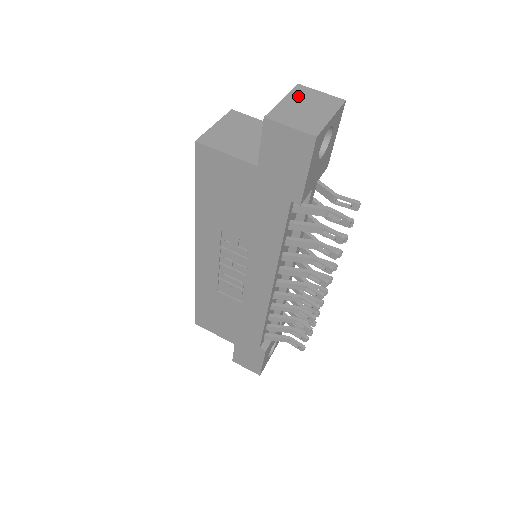
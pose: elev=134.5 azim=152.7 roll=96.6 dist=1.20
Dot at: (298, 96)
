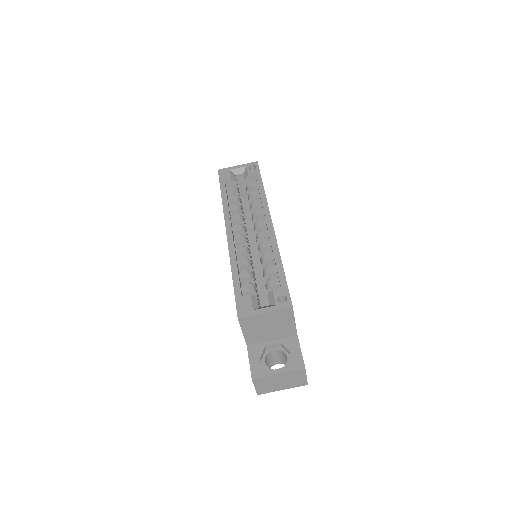
Dot at: (290, 375)
